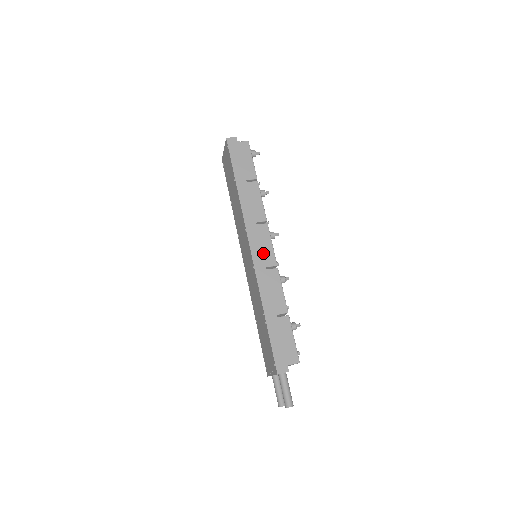
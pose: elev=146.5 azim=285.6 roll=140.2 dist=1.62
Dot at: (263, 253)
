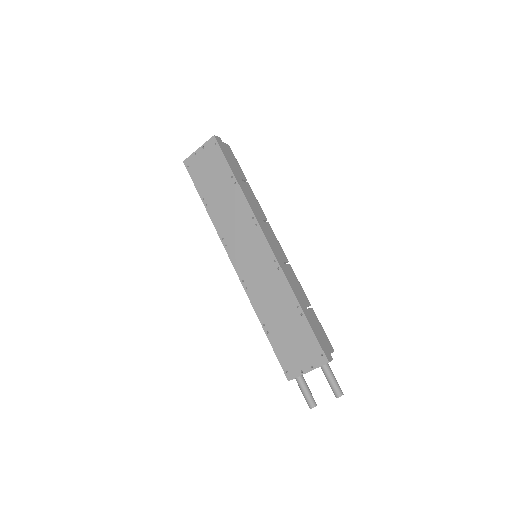
Dot at: (277, 248)
